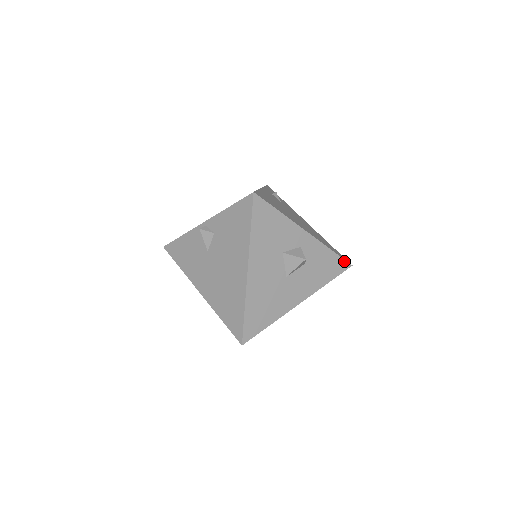
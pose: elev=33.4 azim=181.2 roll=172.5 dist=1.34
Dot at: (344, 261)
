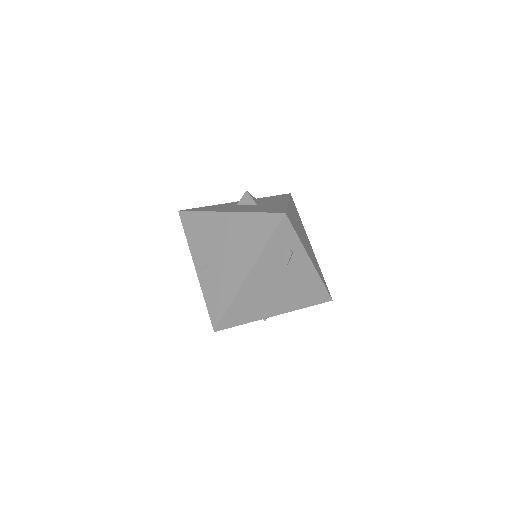
Dot at: occluded
